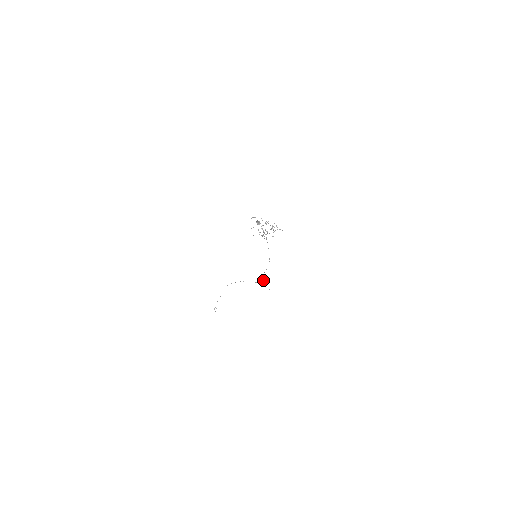
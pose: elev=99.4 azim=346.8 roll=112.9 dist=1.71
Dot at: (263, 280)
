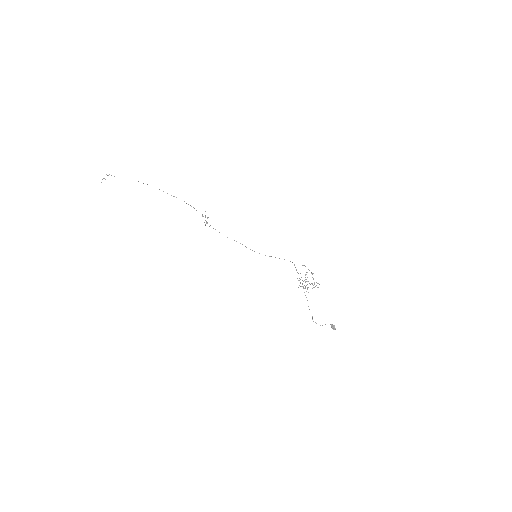
Dot at: occluded
